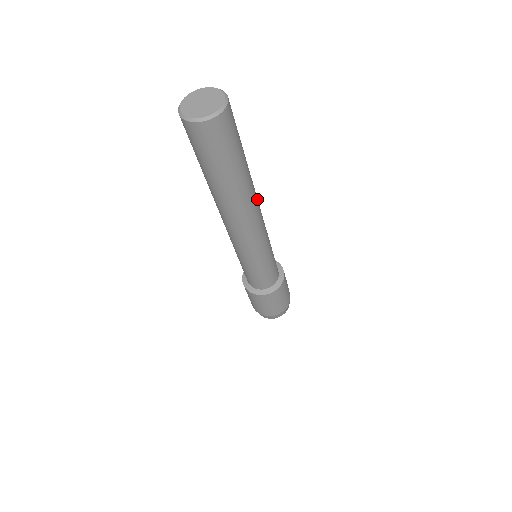
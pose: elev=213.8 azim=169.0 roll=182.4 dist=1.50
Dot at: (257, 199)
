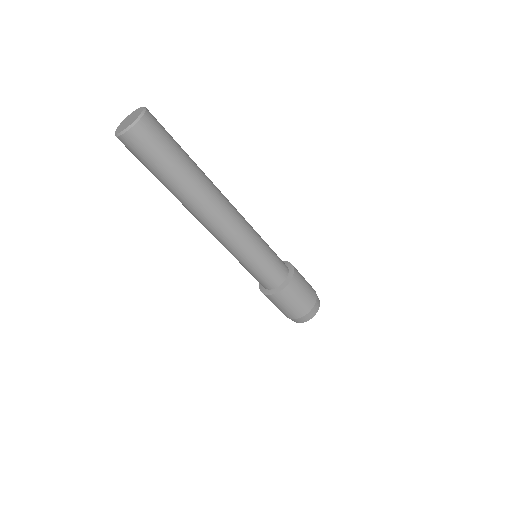
Dot at: occluded
